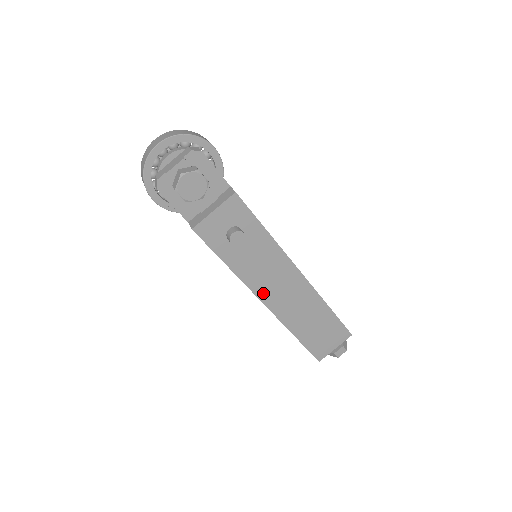
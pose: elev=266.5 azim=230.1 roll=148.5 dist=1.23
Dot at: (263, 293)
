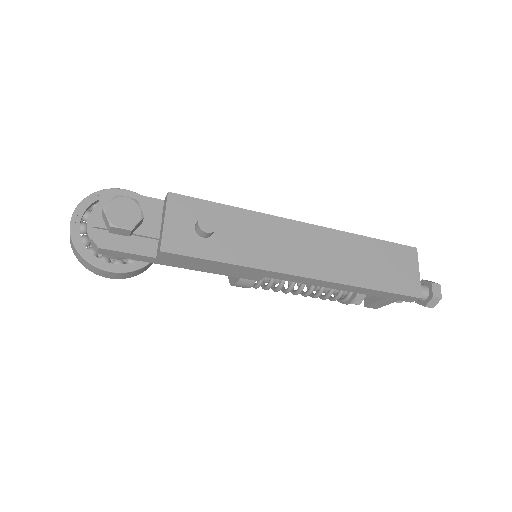
Dot at: (290, 267)
